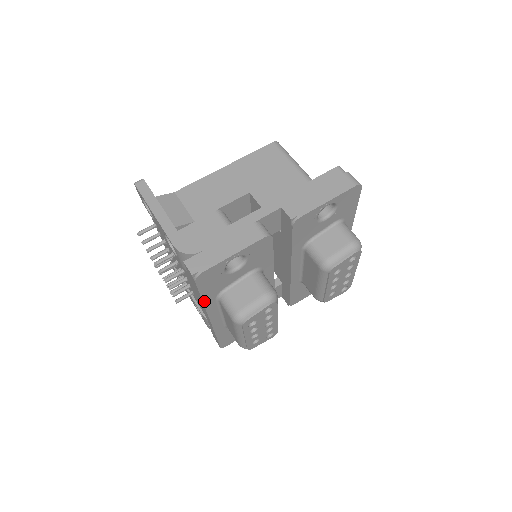
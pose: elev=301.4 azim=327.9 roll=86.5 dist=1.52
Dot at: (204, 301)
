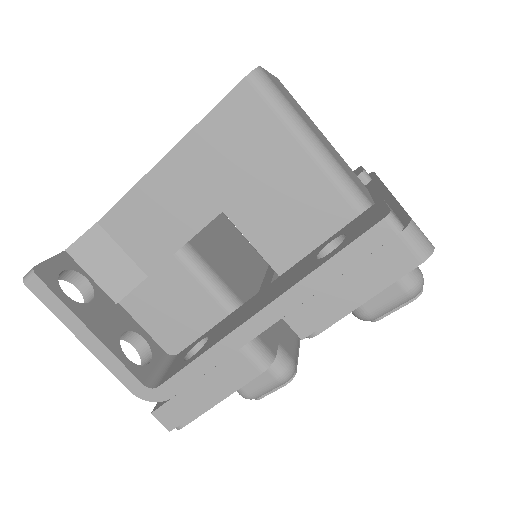
Dot at: occluded
